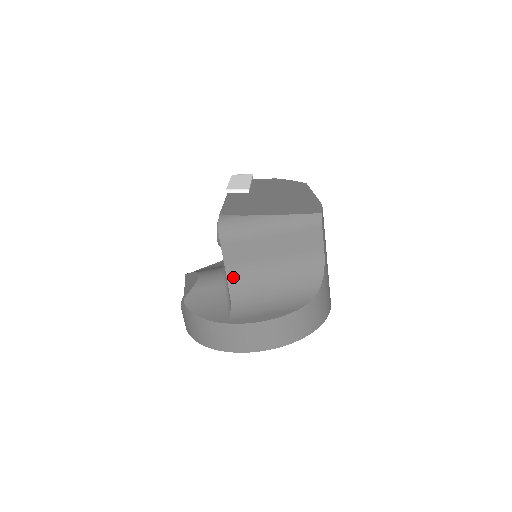
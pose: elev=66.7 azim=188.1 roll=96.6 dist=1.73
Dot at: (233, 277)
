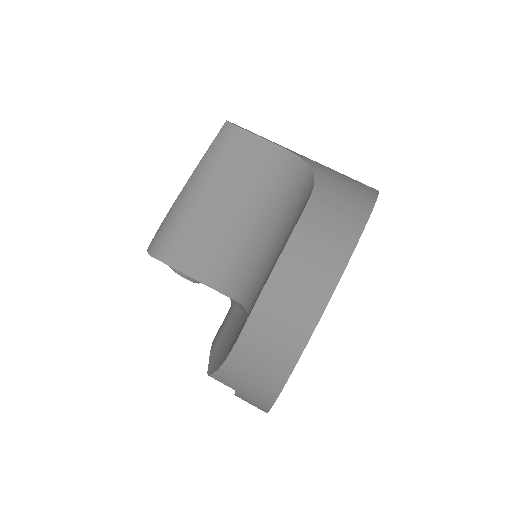
Dot at: (220, 281)
